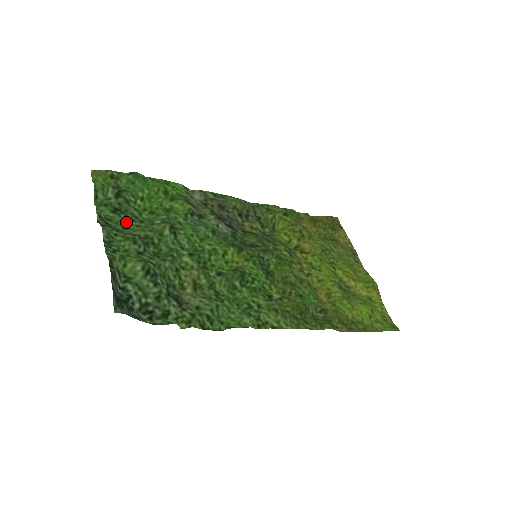
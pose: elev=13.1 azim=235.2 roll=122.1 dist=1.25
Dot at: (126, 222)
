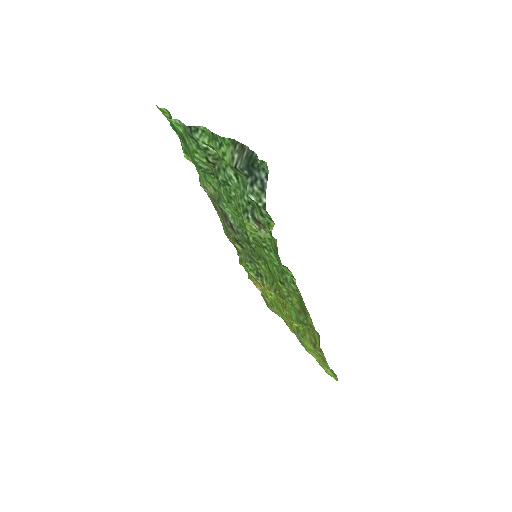
Dot at: (190, 151)
